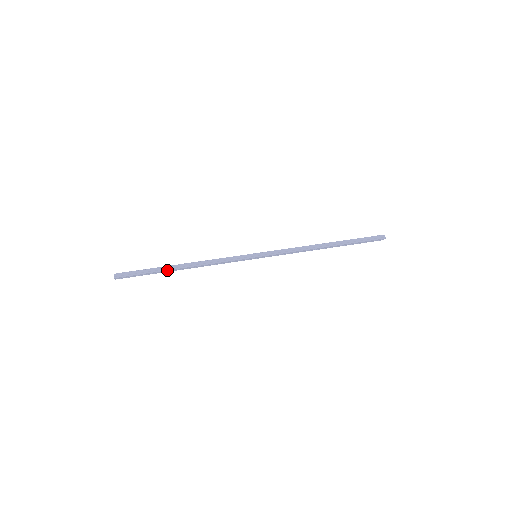
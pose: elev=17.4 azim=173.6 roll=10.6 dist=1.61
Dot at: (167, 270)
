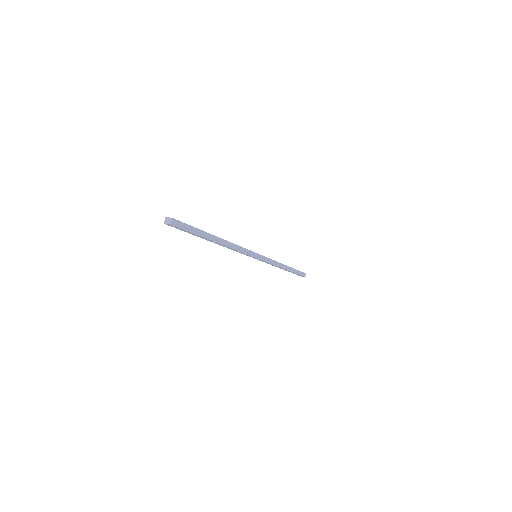
Dot at: (209, 239)
